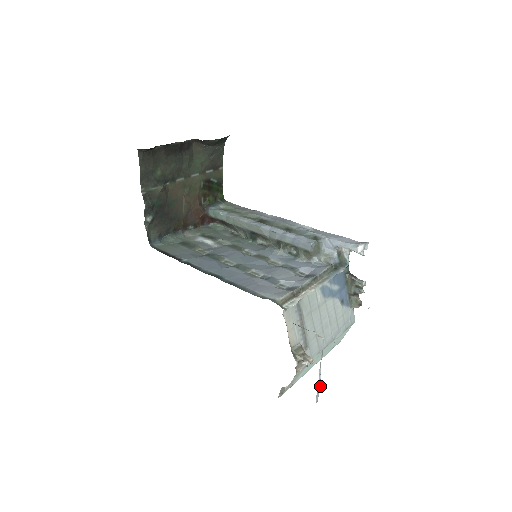
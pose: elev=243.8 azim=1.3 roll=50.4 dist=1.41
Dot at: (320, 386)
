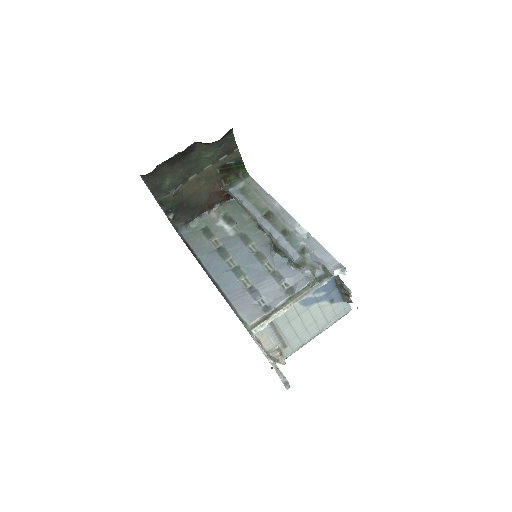
Dot at: (287, 383)
